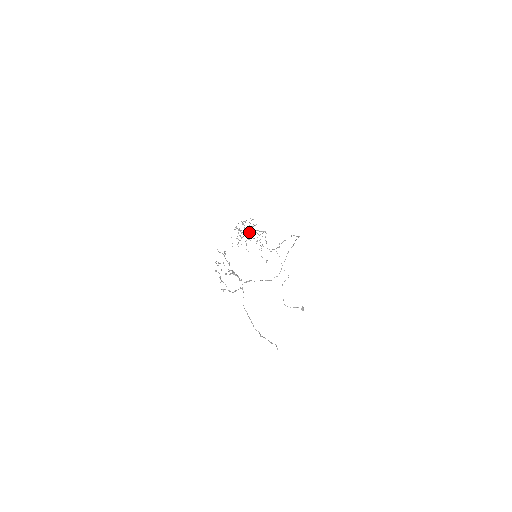
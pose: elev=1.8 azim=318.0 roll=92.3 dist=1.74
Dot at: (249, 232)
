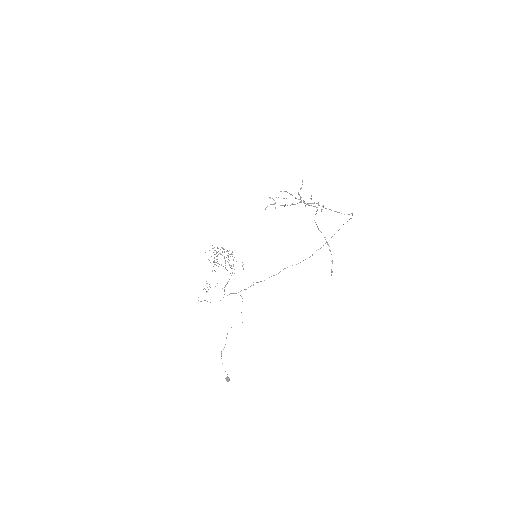
Dot at: occluded
